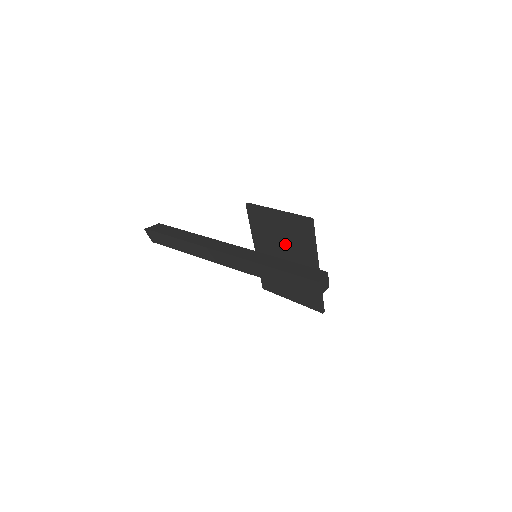
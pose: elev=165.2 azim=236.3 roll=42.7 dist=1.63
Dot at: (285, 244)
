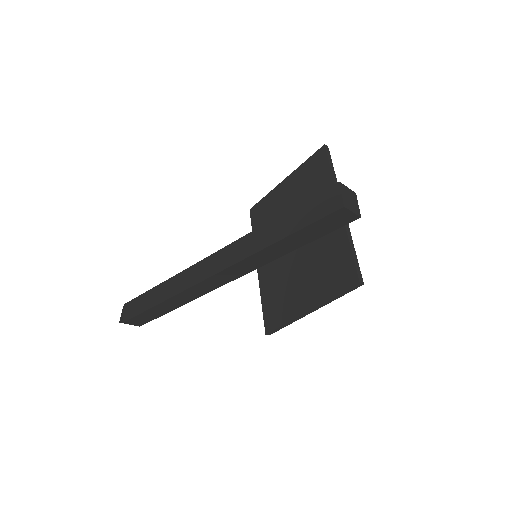
Dot at: occluded
